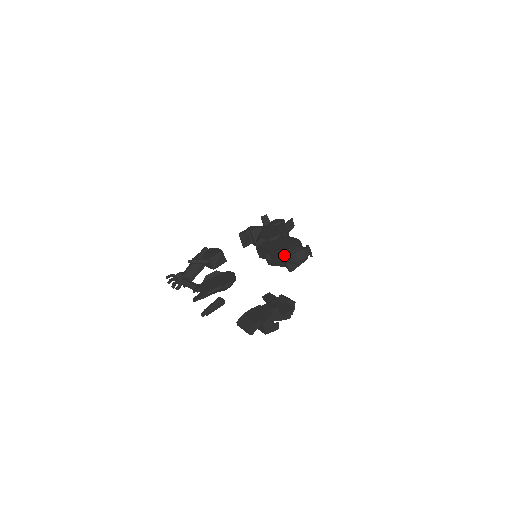
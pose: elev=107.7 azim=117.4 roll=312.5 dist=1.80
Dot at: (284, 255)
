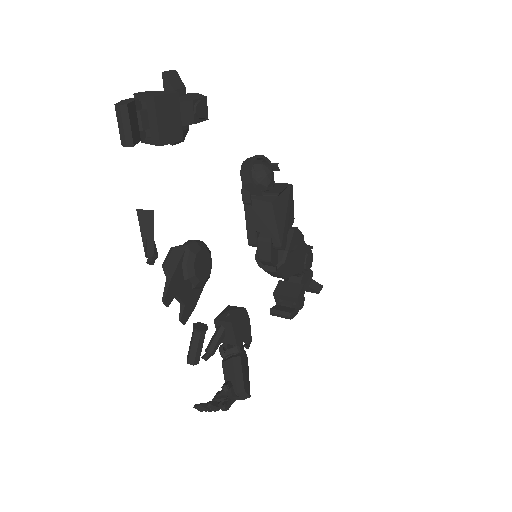
Dot at: (244, 189)
